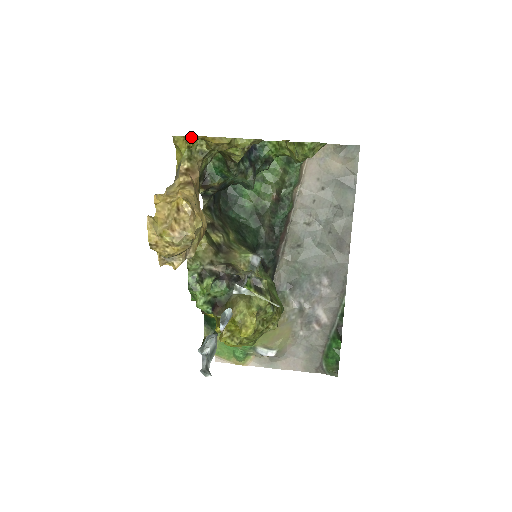
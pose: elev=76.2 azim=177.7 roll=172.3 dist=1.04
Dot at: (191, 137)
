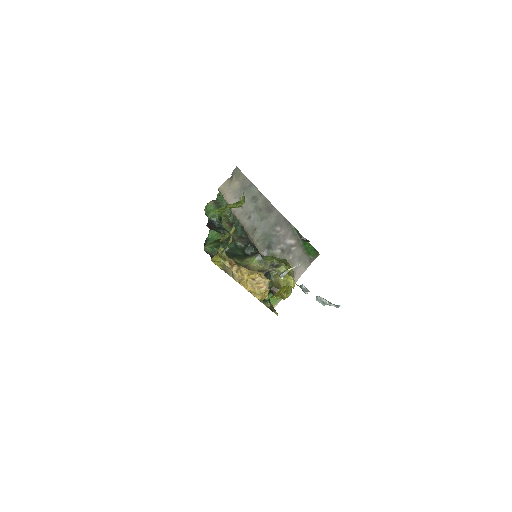
Dot at: (219, 253)
